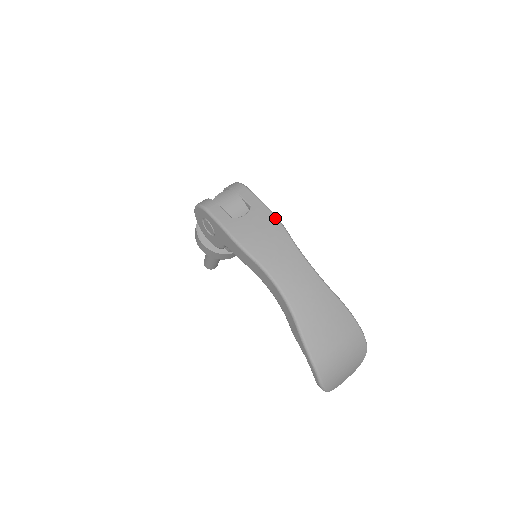
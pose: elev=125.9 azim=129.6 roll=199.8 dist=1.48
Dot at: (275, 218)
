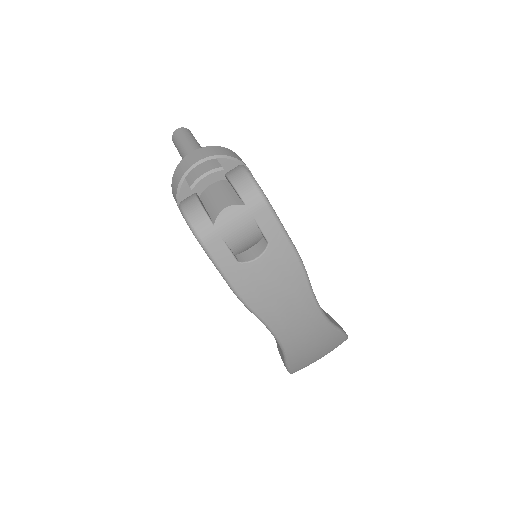
Dot at: (298, 262)
